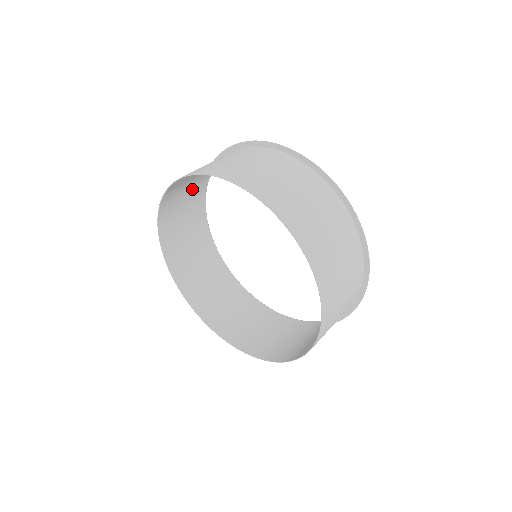
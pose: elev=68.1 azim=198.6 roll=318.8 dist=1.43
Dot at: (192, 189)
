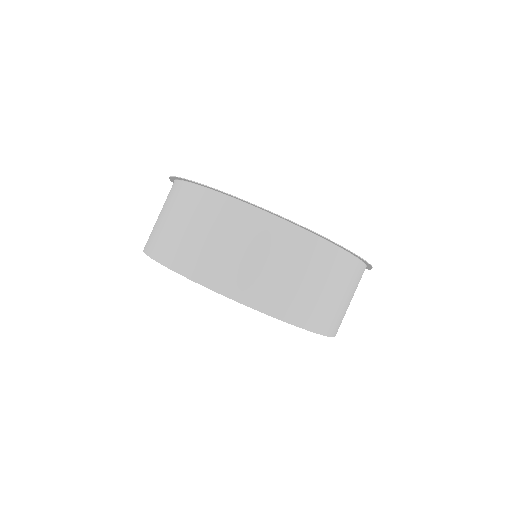
Dot at: occluded
